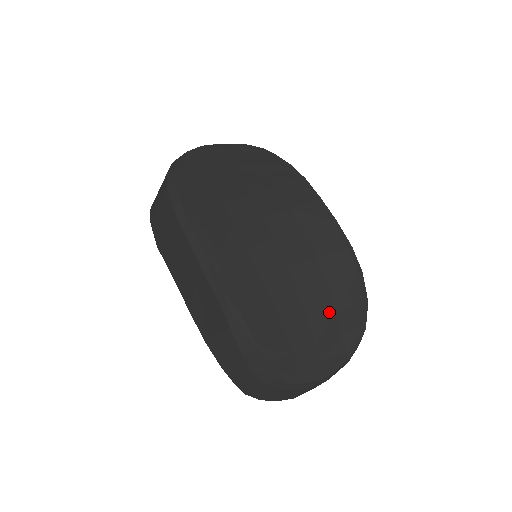
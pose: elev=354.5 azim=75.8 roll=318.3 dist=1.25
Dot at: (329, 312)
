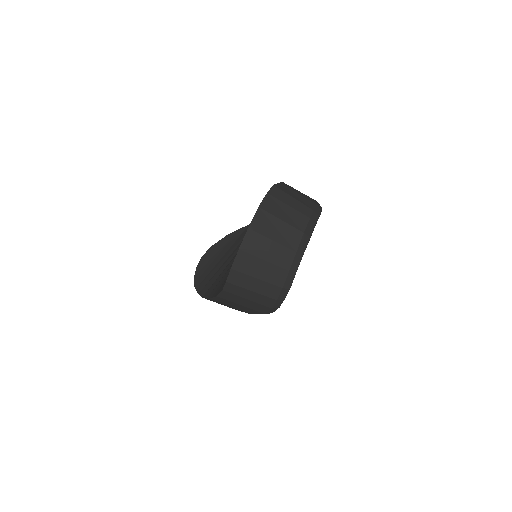
Dot at: occluded
